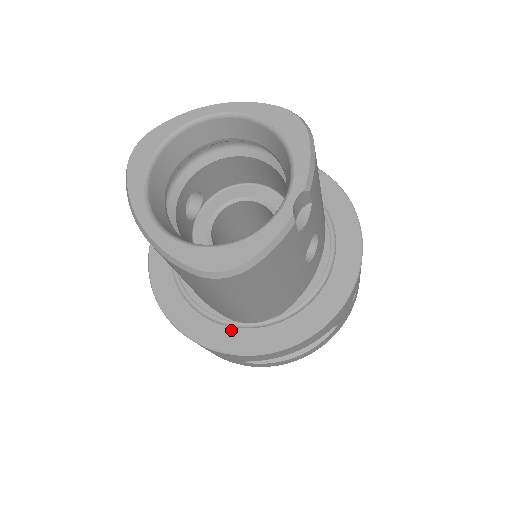
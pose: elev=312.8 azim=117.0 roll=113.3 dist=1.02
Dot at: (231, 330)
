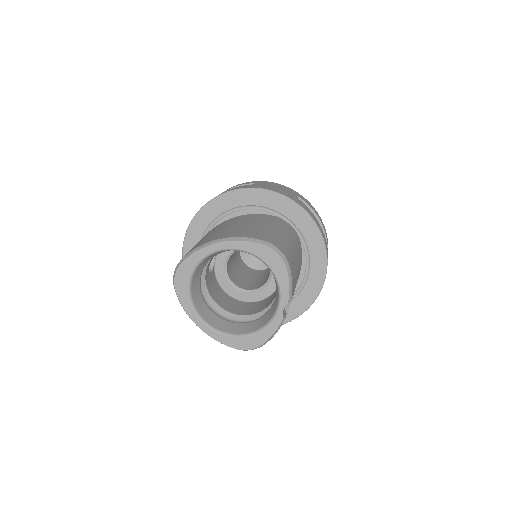
Dot at: occluded
